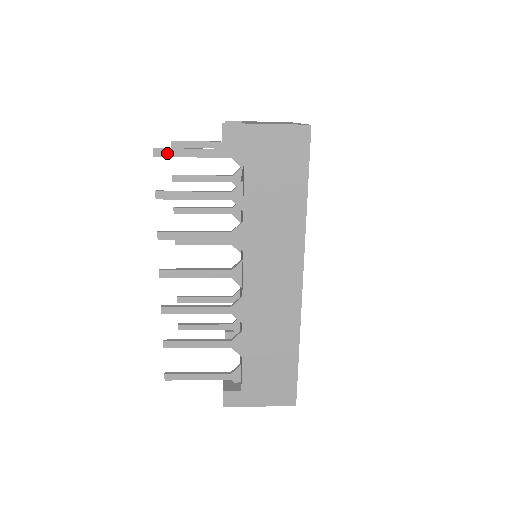
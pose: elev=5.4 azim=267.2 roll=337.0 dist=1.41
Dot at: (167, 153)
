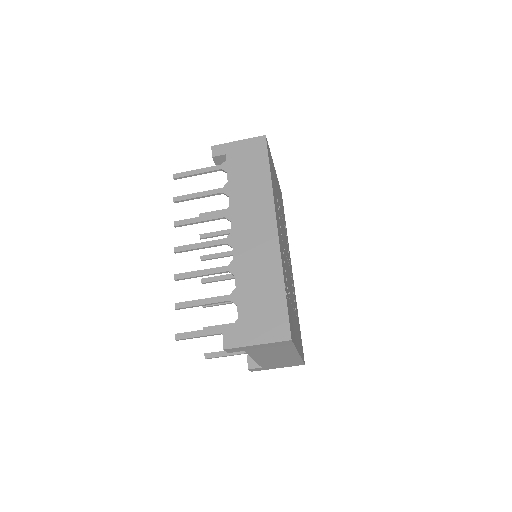
Dot at: (181, 175)
